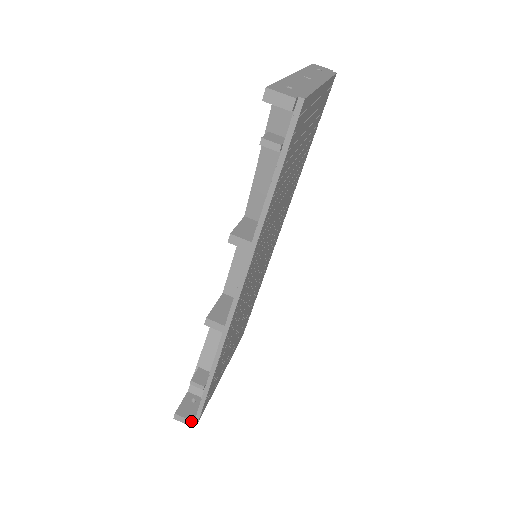
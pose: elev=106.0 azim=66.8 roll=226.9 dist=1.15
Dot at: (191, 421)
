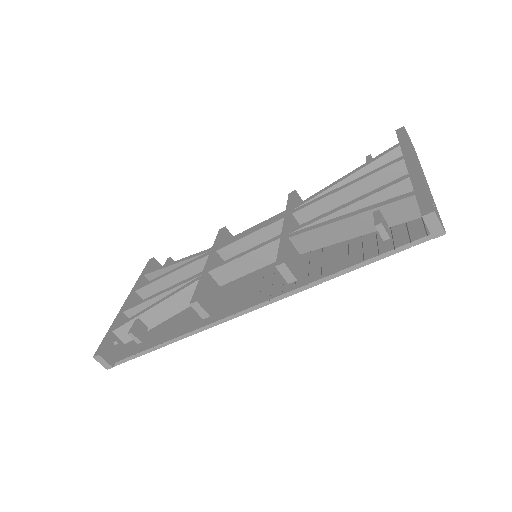
Dot at: (111, 366)
